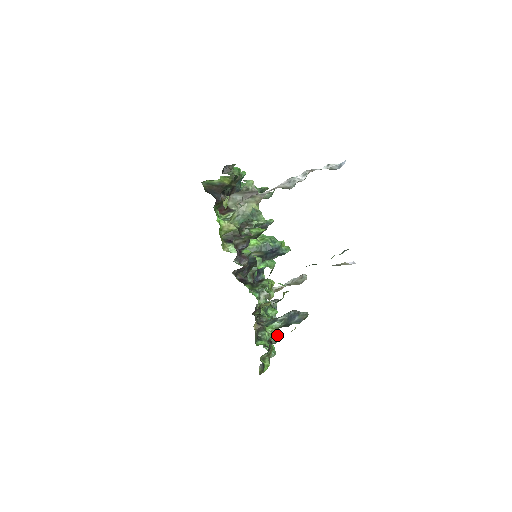
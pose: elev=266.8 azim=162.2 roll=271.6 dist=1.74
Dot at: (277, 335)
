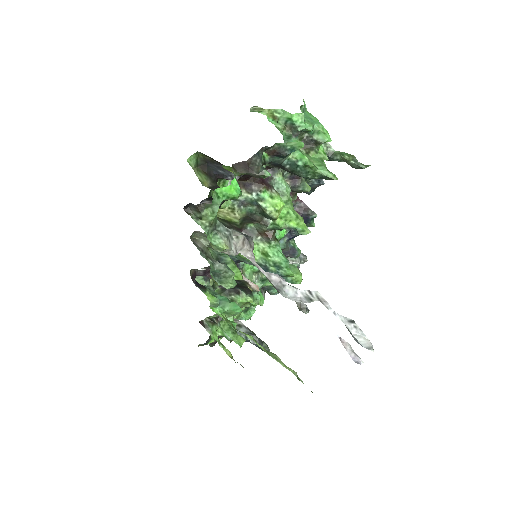
Dot at: occluded
